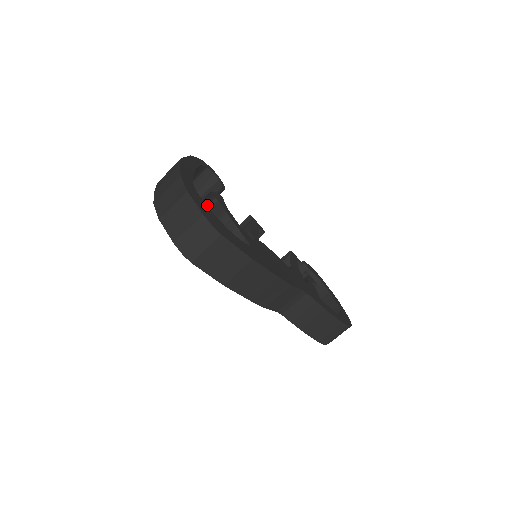
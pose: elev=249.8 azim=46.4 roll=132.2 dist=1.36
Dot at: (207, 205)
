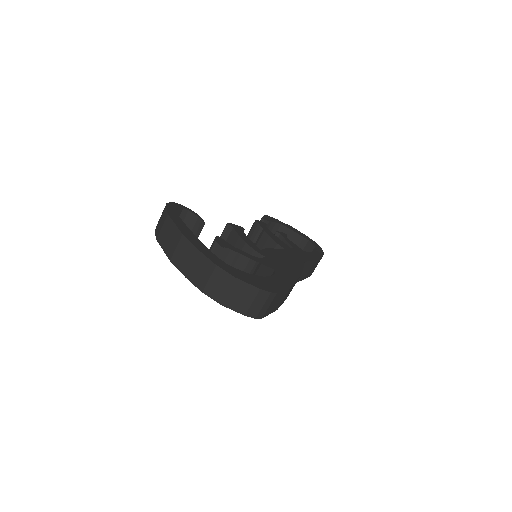
Dot at: occluded
